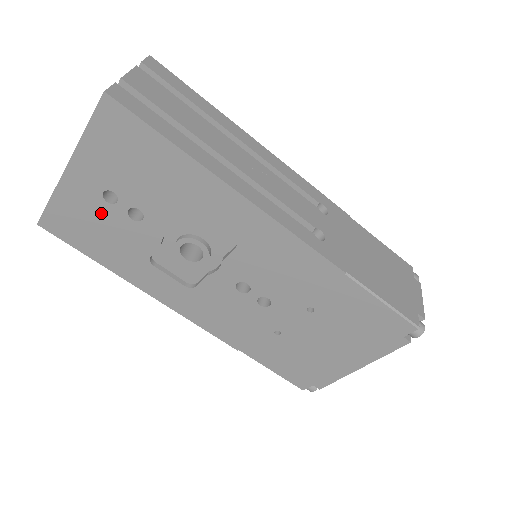
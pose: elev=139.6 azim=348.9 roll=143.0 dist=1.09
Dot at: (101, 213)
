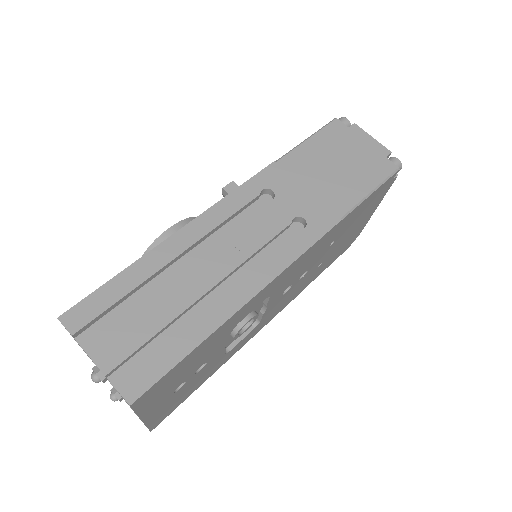
Dot at: (181, 391)
